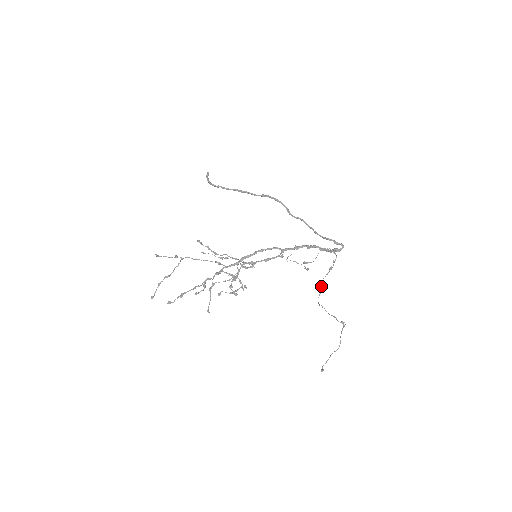
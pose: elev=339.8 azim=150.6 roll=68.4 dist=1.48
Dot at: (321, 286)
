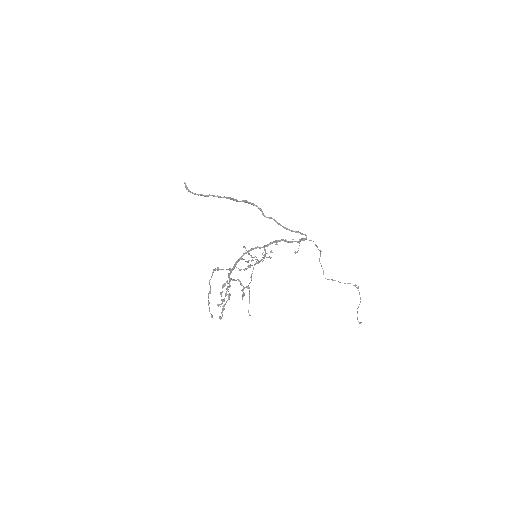
Dot at: occluded
